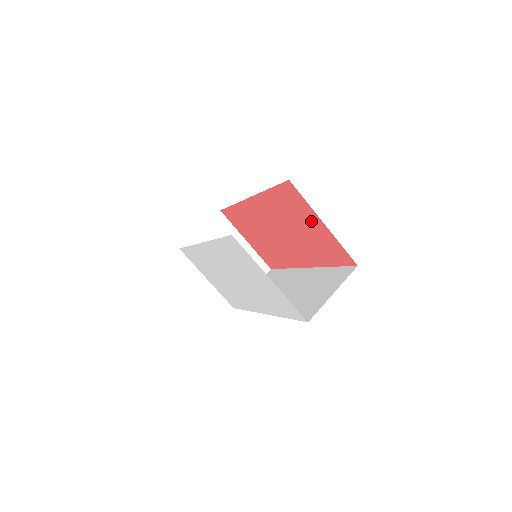
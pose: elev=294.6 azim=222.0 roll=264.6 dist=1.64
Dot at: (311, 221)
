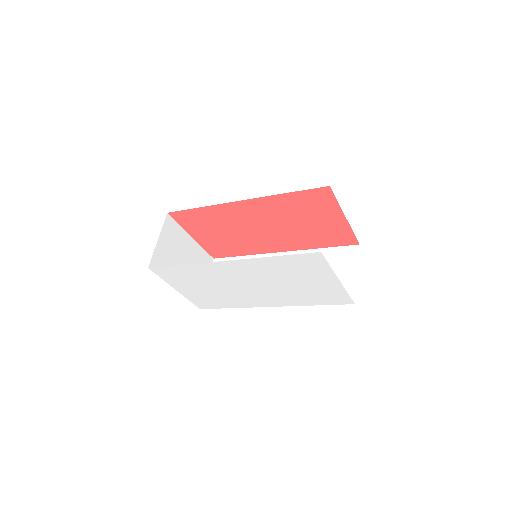
Dot at: (328, 216)
